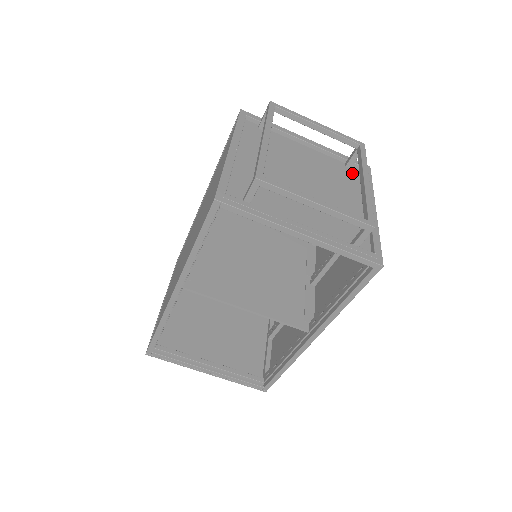
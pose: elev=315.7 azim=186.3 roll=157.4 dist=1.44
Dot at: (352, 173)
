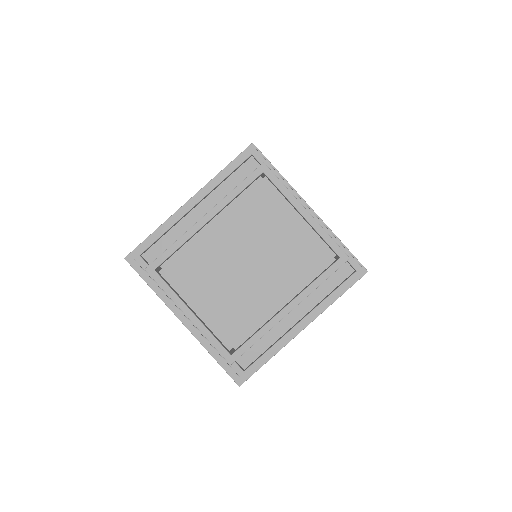
Dot at: occluded
